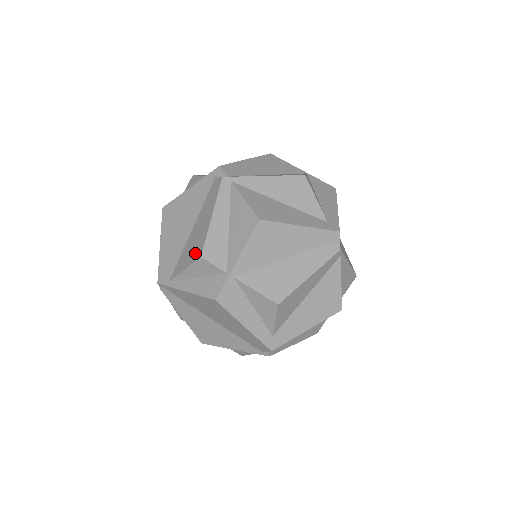
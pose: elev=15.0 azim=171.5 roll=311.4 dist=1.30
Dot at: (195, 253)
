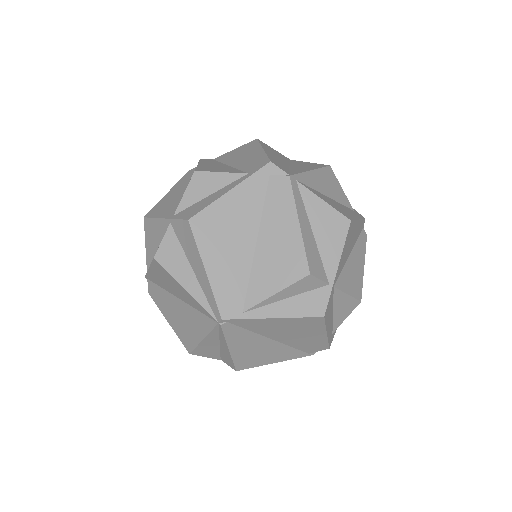
Dot at: (291, 271)
